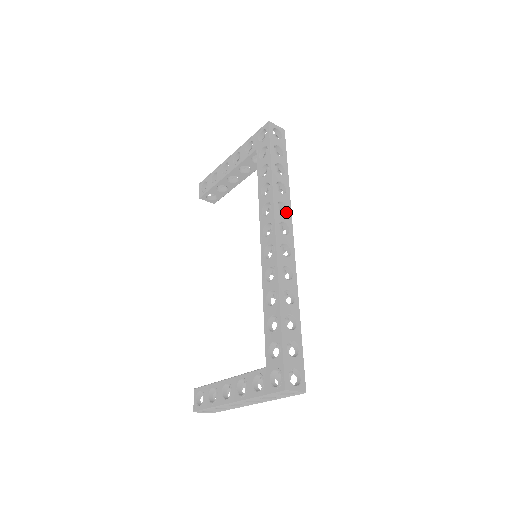
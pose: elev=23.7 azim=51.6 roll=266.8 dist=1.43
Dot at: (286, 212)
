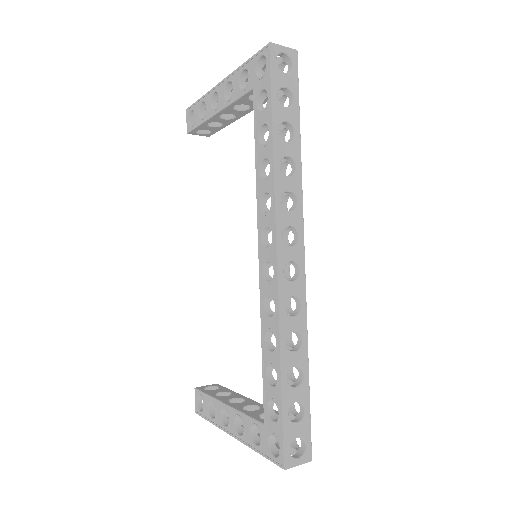
Dot at: (294, 206)
